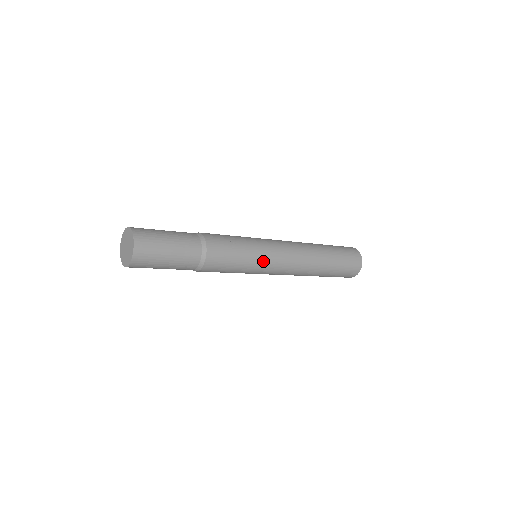
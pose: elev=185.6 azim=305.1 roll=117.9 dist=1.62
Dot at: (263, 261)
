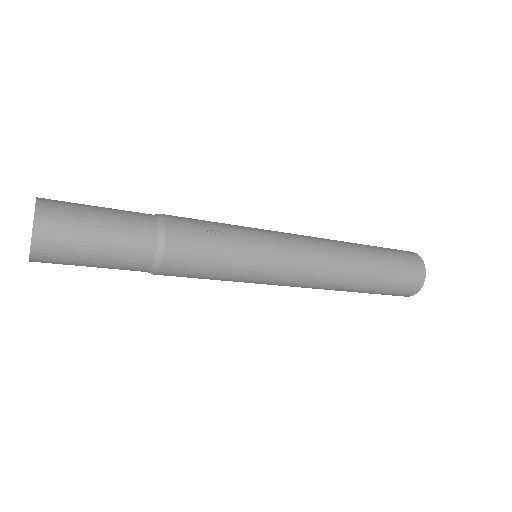
Dot at: (261, 269)
